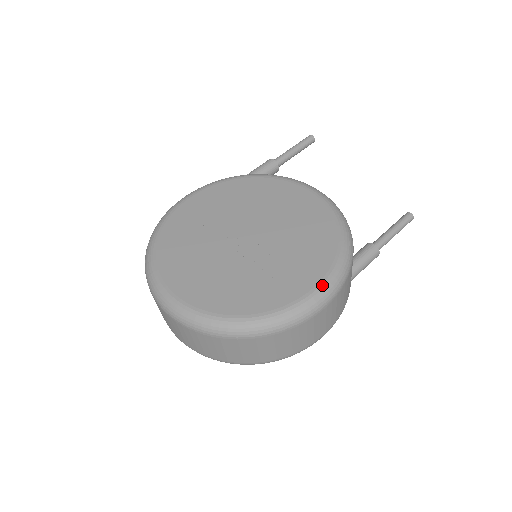
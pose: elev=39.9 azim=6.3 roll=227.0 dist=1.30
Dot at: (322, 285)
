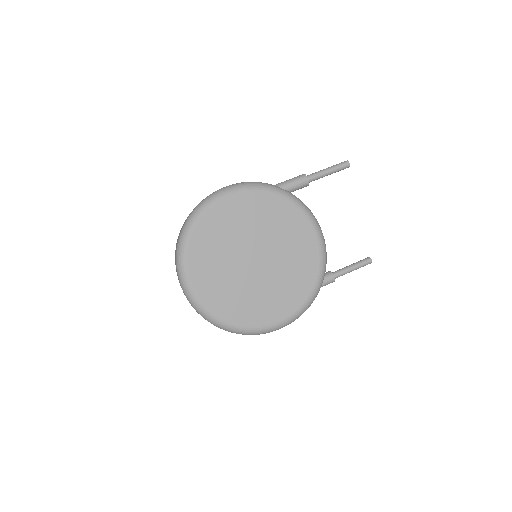
Dot at: (285, 321)
